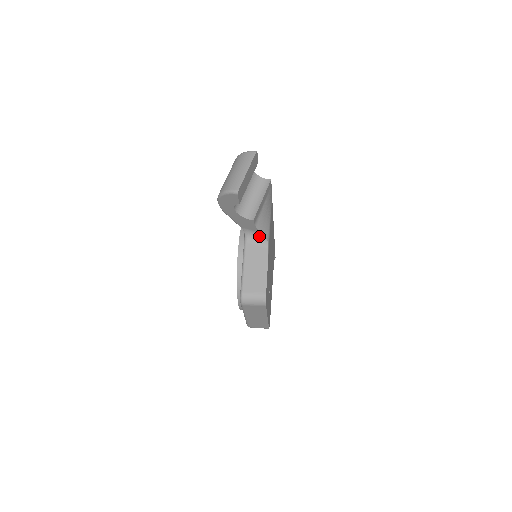
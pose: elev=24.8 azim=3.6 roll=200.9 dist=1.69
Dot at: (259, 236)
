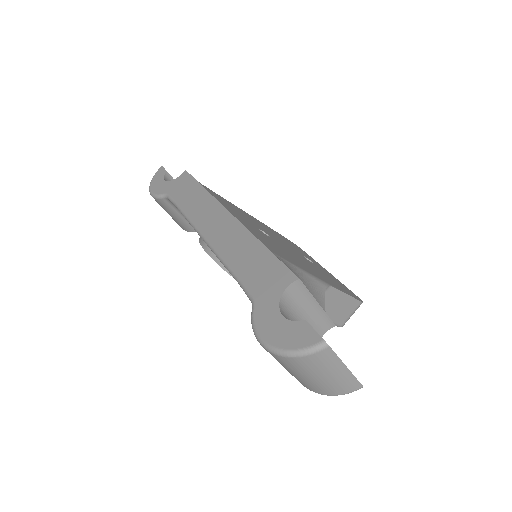
Dot at: occluded
